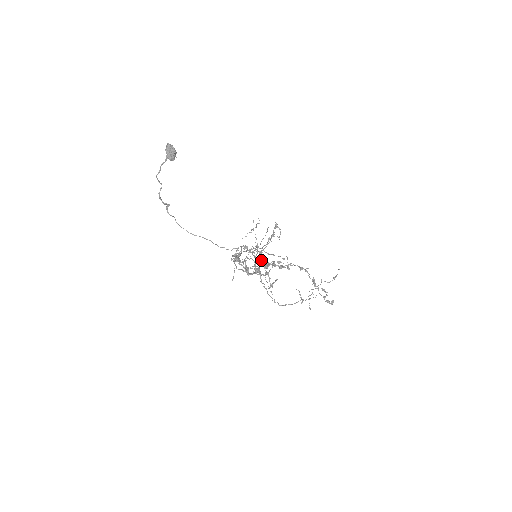
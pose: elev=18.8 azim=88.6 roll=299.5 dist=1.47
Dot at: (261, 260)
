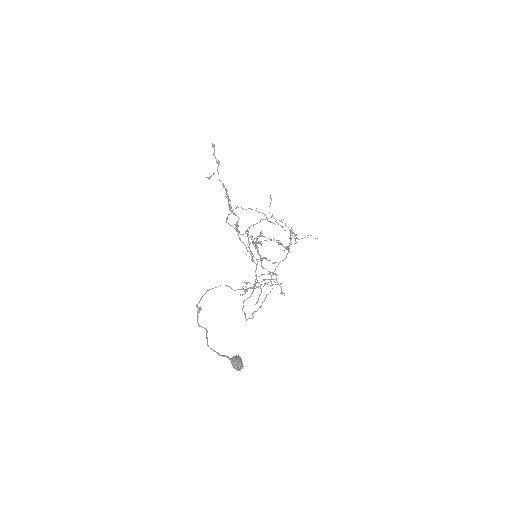
Dot at: occluded
